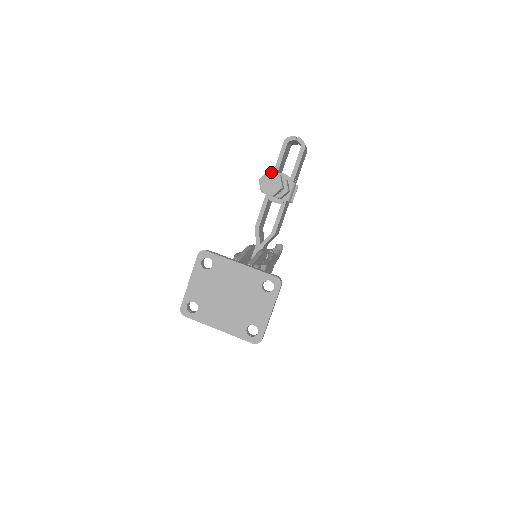
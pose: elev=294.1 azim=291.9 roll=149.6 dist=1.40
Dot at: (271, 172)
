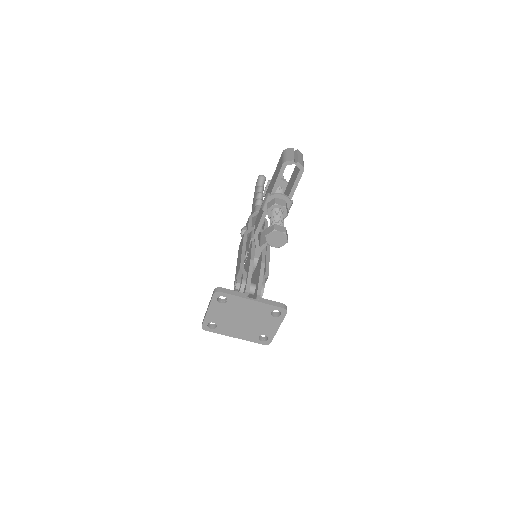
Dot at: (277, 231)
